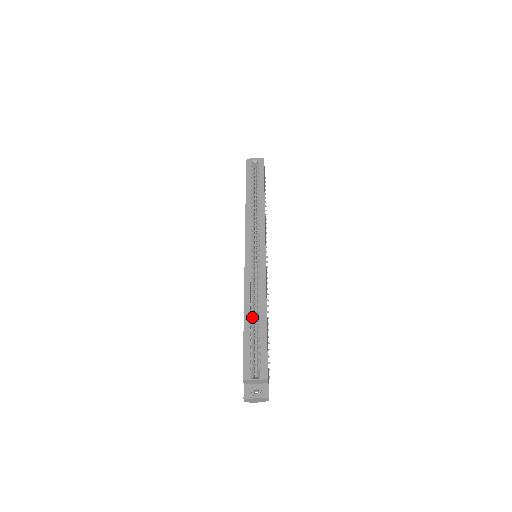
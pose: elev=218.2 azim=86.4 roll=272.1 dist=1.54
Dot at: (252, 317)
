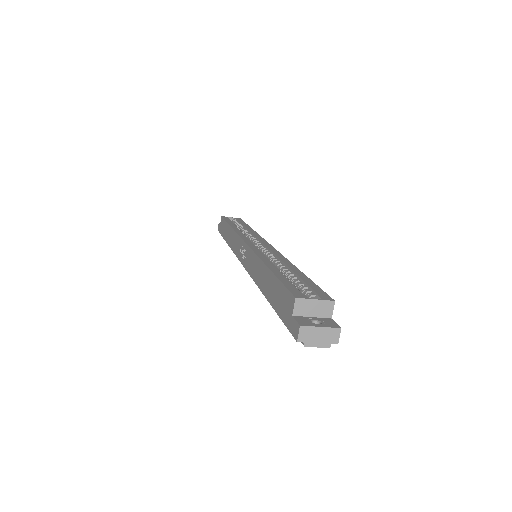
Dot at: occluded
